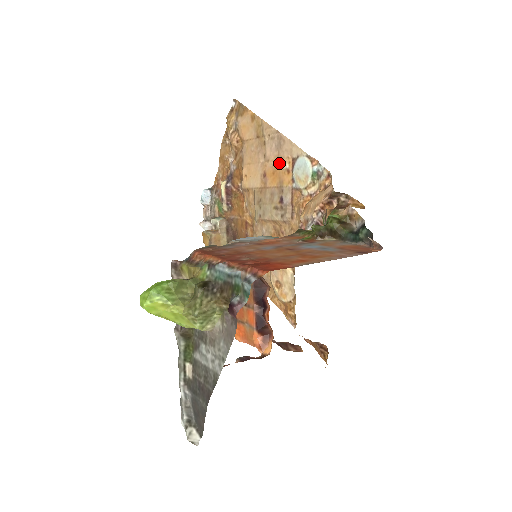
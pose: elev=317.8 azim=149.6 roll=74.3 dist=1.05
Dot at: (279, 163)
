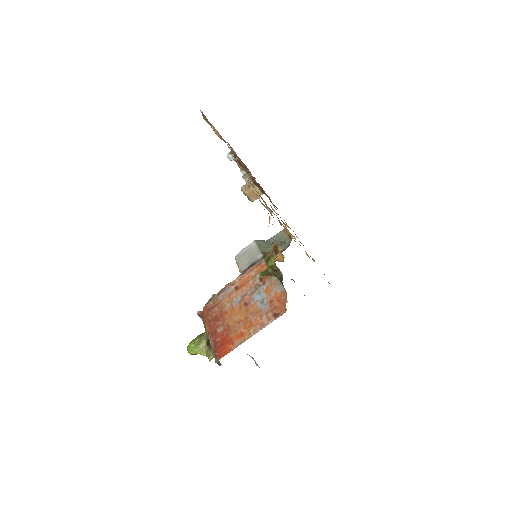
Dot at: occluded
